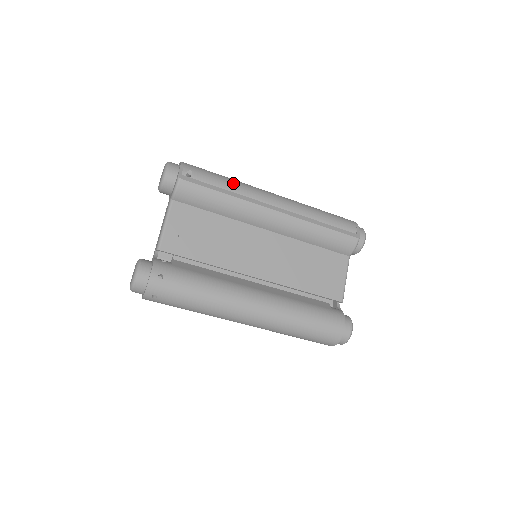
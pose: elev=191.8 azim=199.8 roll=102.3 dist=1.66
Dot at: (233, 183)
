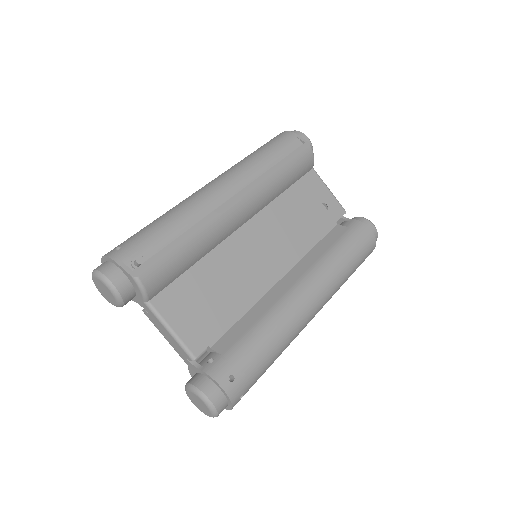
Dot at: (176, 219)
